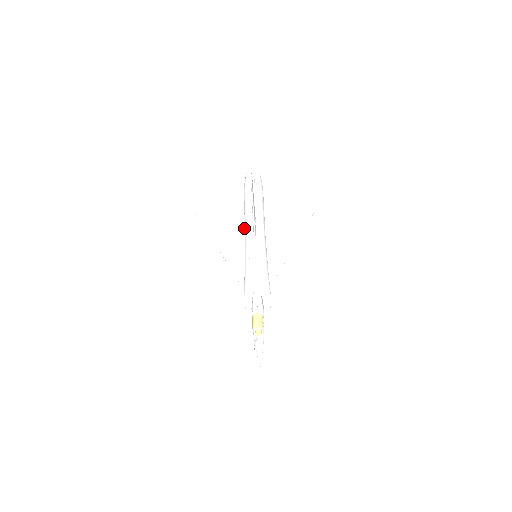
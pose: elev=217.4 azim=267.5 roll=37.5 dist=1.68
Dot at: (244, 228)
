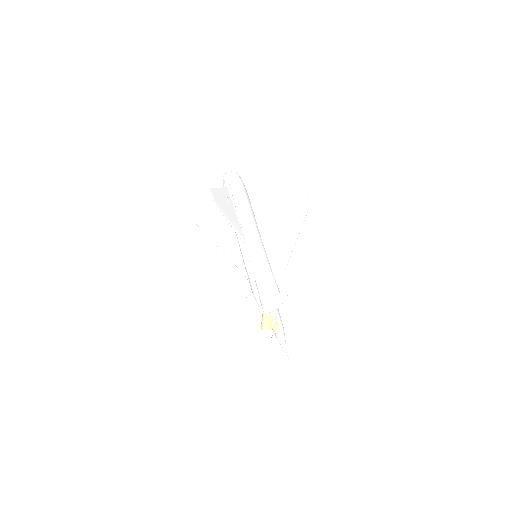
Dot at: occluded
